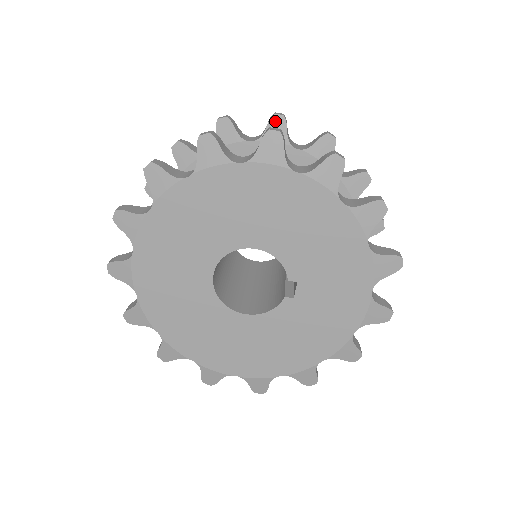
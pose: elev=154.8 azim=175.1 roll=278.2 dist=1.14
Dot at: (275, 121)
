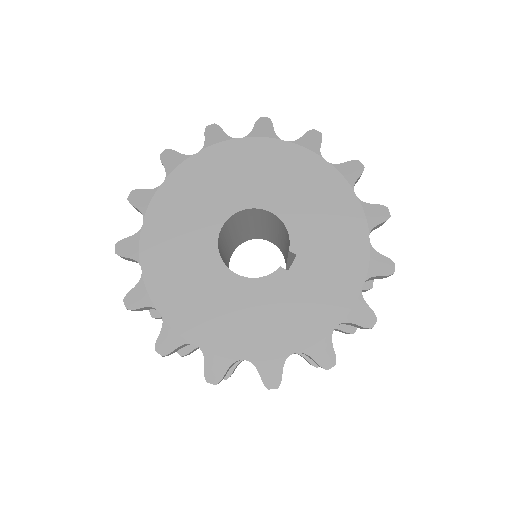
Dot at: occluded
